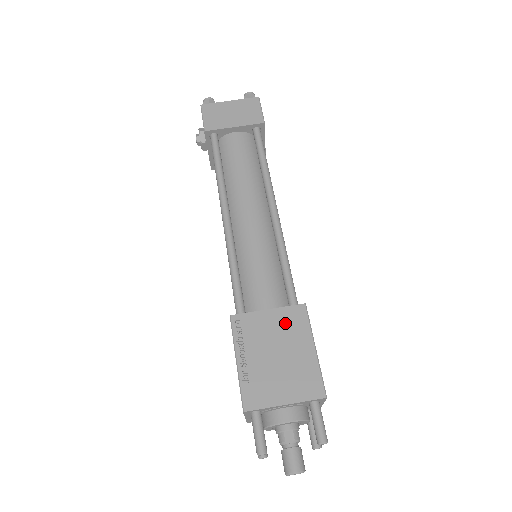
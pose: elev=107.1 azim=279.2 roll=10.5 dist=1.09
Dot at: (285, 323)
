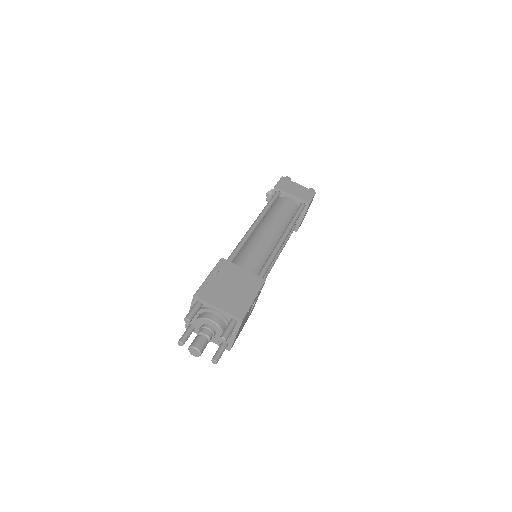
Dot at: (248, 279)
